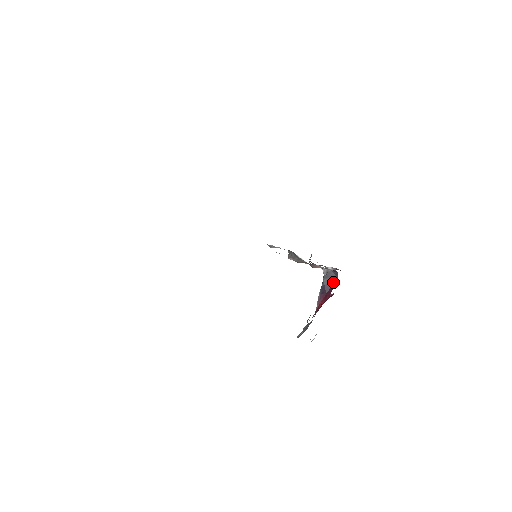
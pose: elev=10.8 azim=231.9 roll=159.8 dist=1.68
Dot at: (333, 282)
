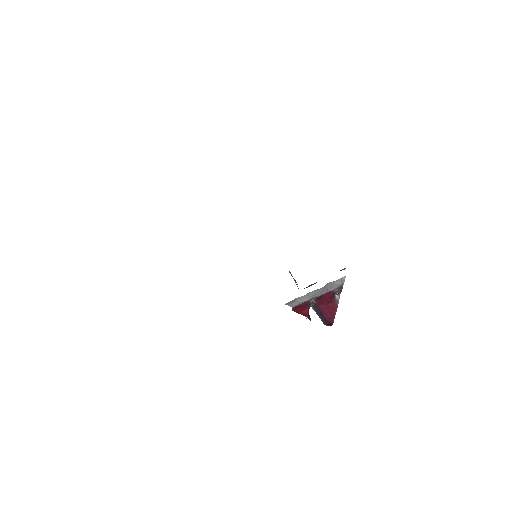
Dot at: (310, 318)
